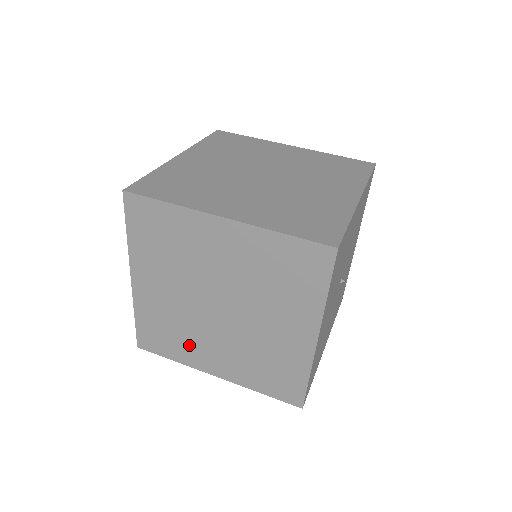
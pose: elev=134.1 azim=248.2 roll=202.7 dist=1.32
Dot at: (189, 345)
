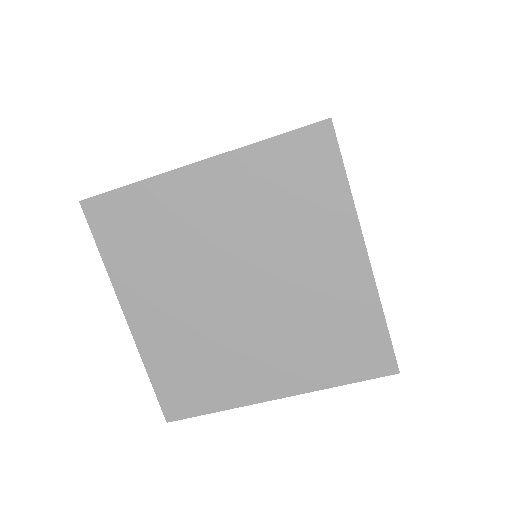
Dot at: occluded
